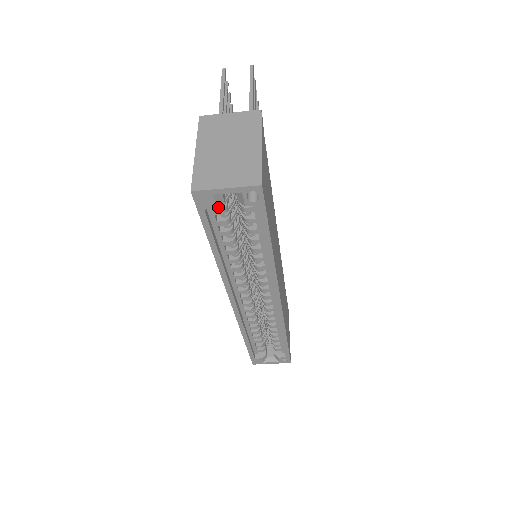
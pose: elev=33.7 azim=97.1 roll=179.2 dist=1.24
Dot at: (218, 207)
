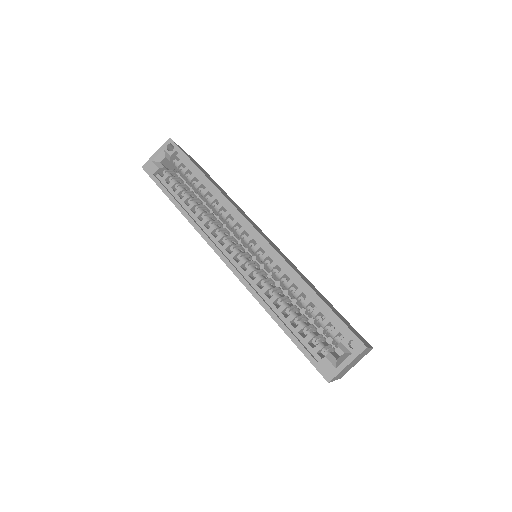
Dot at: (165, 176)
